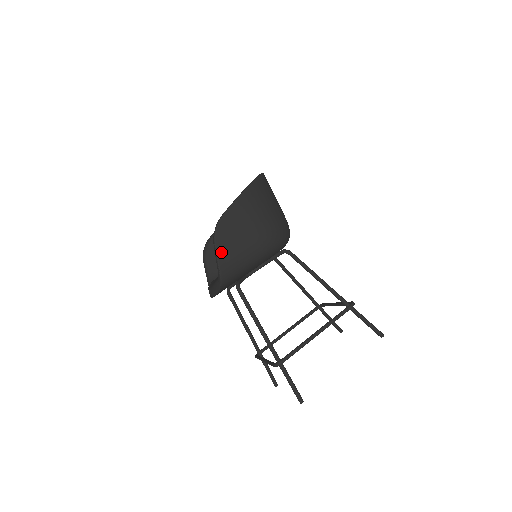
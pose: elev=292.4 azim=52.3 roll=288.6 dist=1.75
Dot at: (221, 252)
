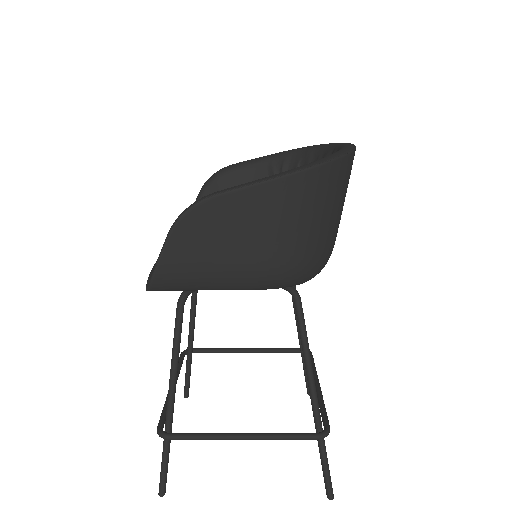
Dot at: (173, 251)
